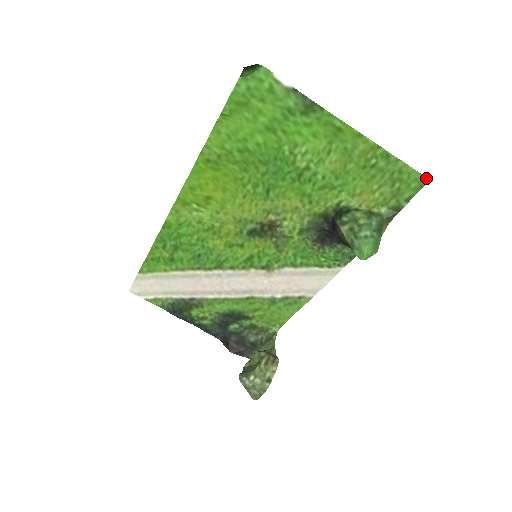
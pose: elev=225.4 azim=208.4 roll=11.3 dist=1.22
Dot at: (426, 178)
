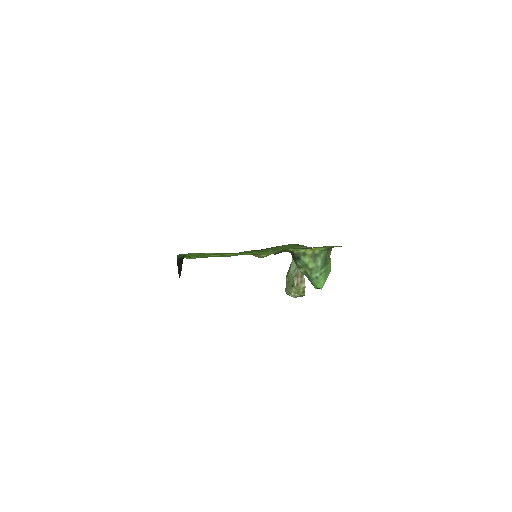
Dot at: occluded
